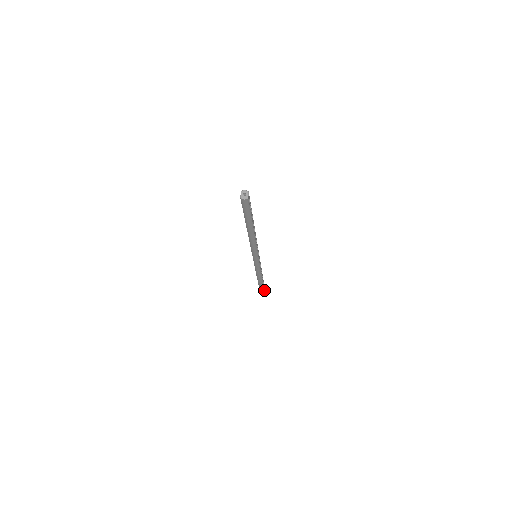
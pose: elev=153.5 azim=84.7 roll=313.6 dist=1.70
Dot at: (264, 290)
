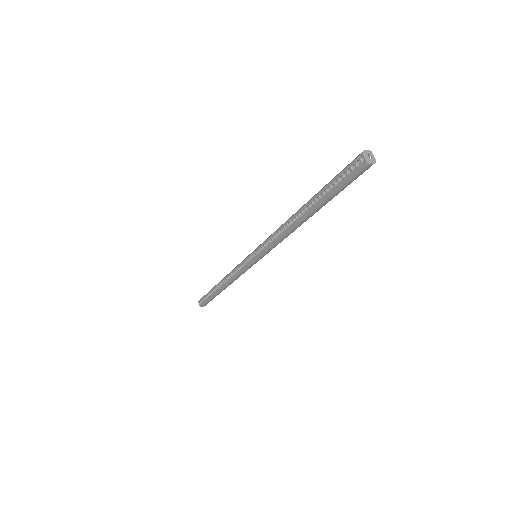
Dot at: occluded
